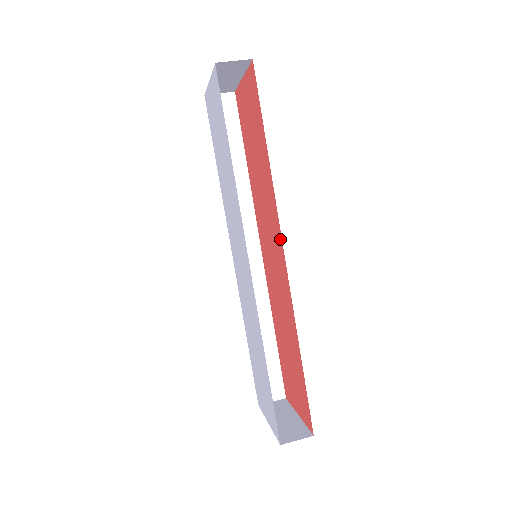
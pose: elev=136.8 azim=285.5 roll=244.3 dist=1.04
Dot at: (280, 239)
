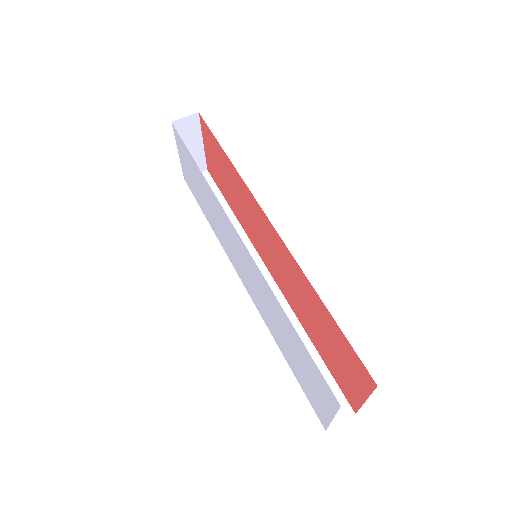
Dot at: (263, 215)
